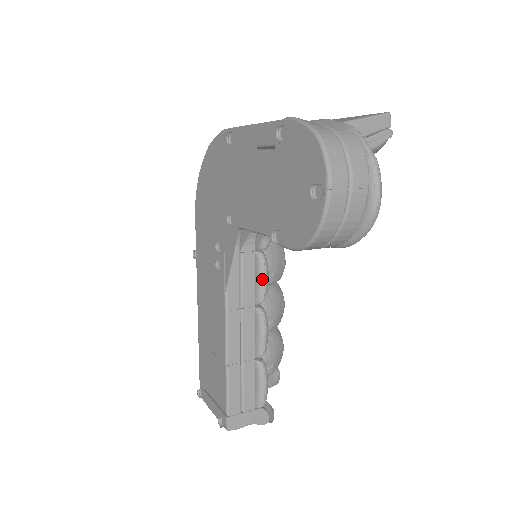
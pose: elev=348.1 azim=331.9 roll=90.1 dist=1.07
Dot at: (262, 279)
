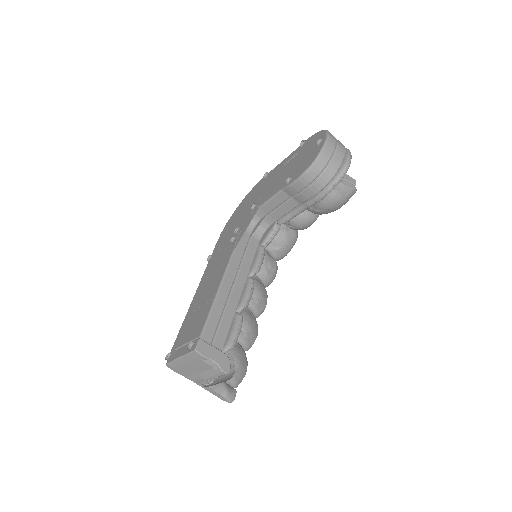
Dot at: (259, 258)
